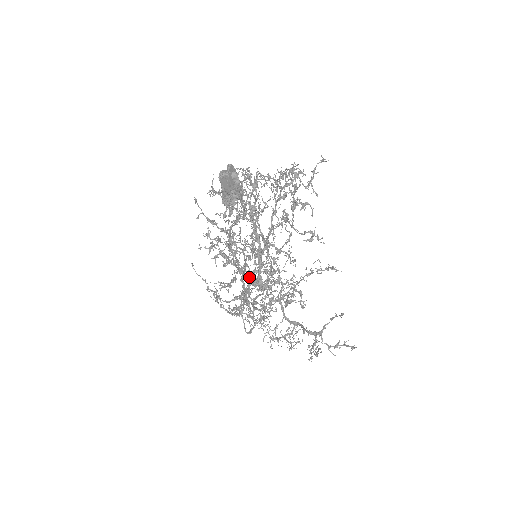
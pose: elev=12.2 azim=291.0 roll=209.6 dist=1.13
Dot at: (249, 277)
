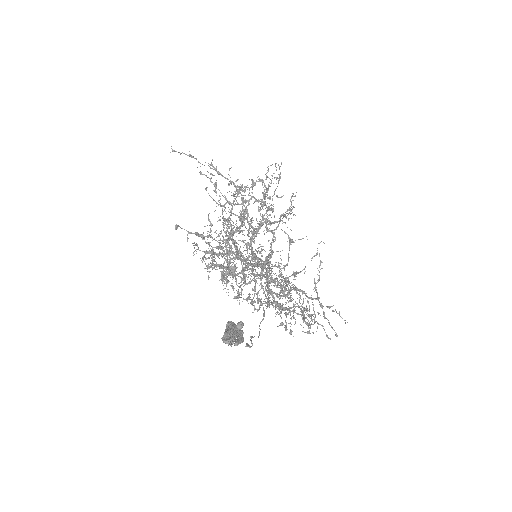
Dot at: (253, 253)
